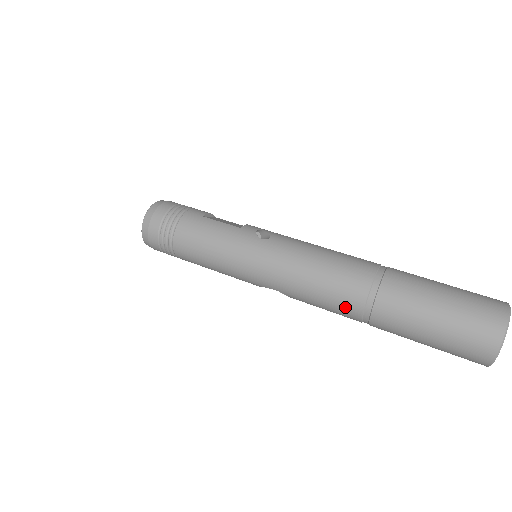
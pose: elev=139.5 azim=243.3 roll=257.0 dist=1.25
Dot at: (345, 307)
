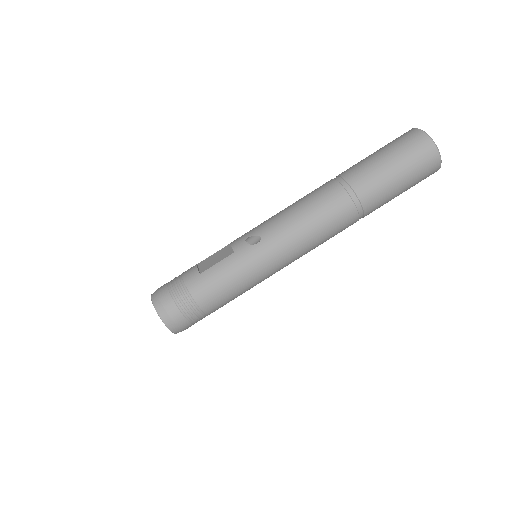
Dot at: (347, 224)
